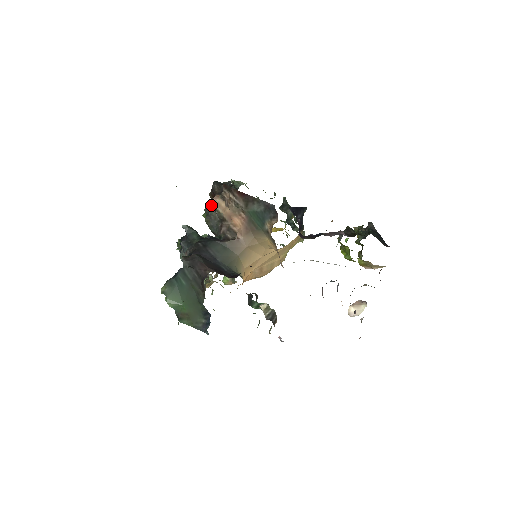
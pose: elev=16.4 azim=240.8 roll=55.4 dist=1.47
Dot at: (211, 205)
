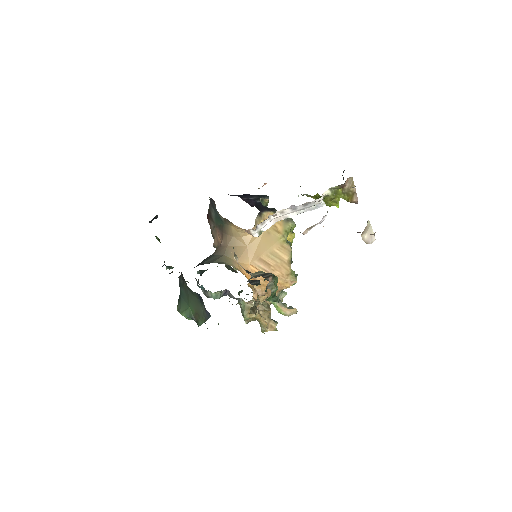
Dot at: occluded
